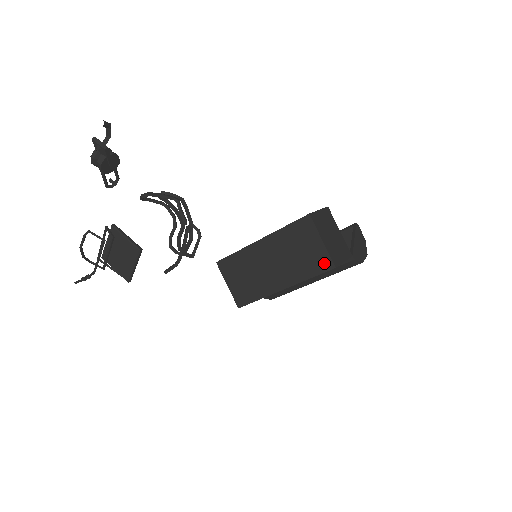
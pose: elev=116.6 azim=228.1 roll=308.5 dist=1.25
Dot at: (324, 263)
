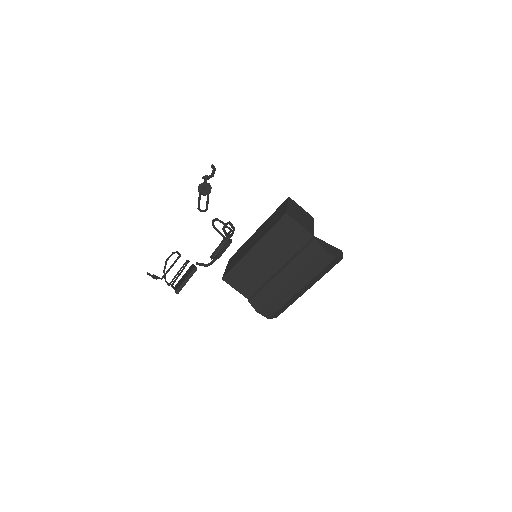
Dot at: (282, 215)
